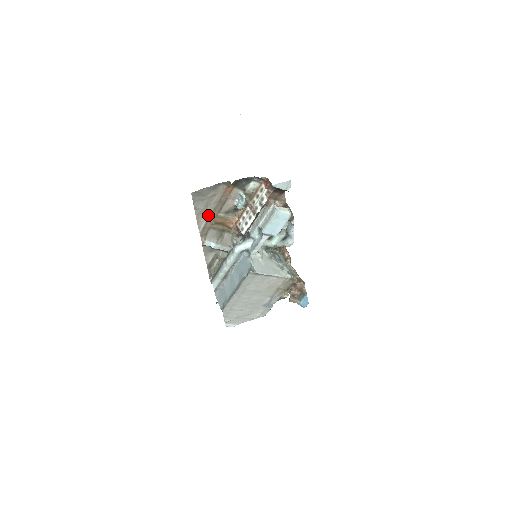
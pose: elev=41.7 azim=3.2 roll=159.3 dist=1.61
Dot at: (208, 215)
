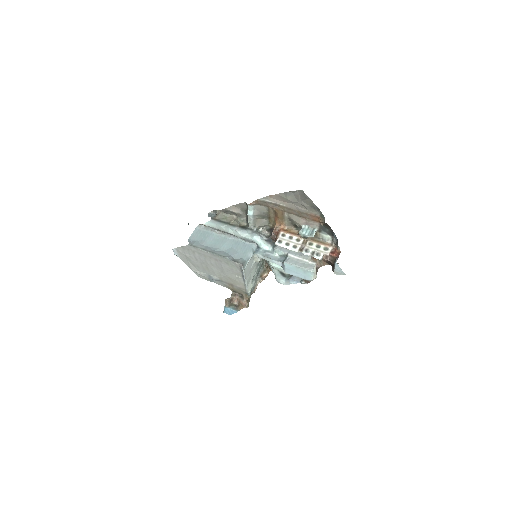
Dot at: (282, 204)
